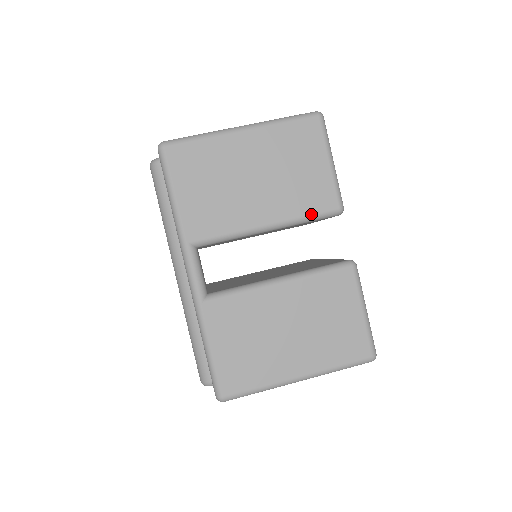
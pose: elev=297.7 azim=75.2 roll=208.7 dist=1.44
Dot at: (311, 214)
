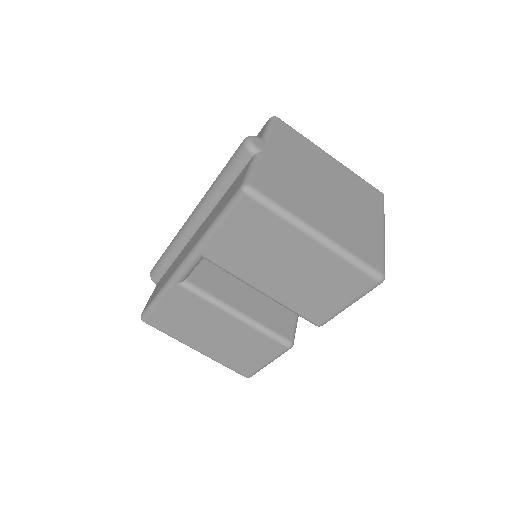
Dot at: (297, 312)
